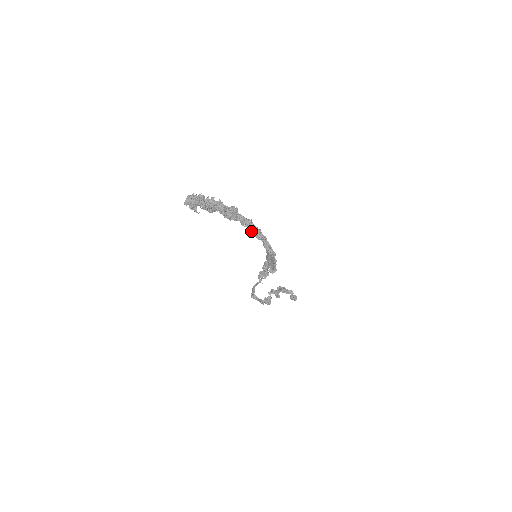
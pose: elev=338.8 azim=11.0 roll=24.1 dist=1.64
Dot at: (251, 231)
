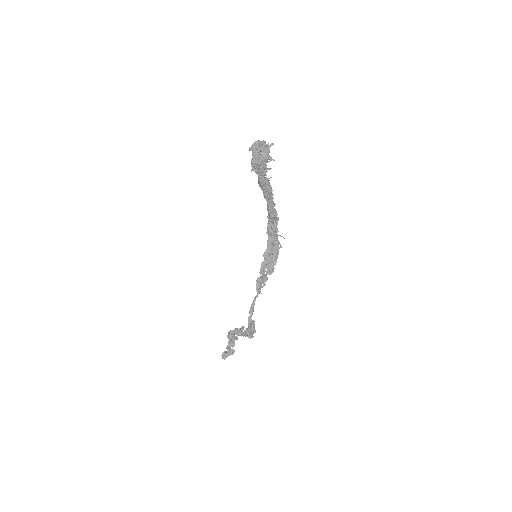
Dot at: (271, 208)
